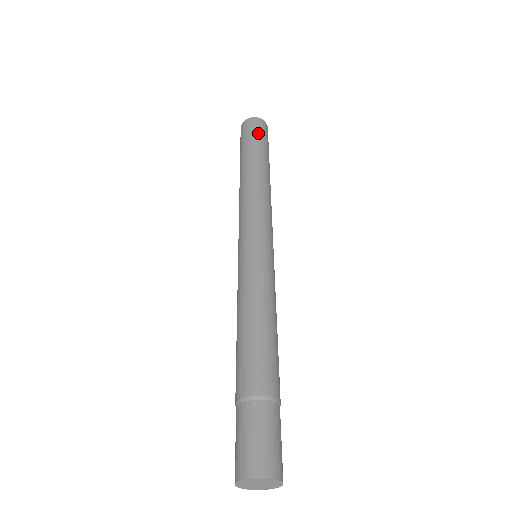
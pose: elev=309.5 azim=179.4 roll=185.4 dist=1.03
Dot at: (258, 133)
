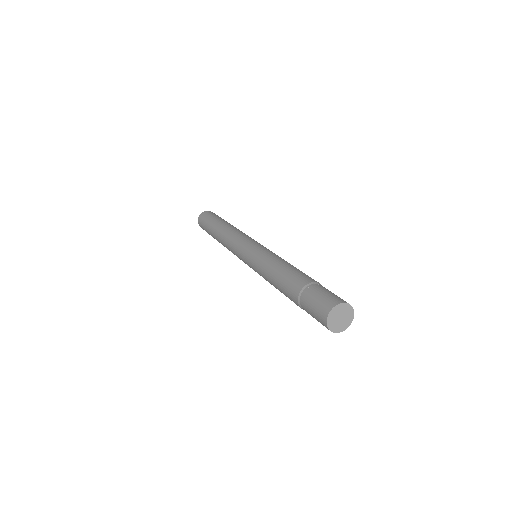
Dot at: occluded
